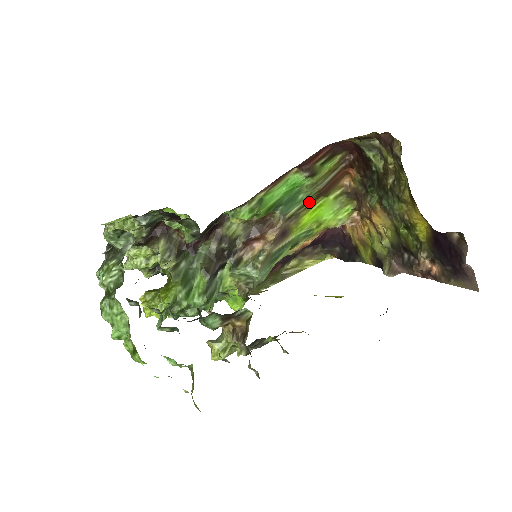
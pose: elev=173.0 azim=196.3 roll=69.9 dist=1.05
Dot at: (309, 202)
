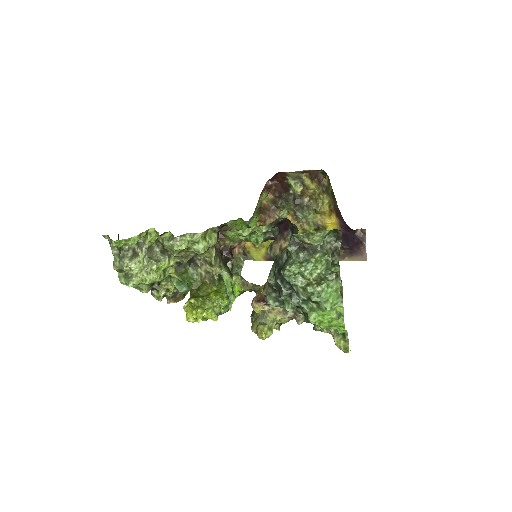
Dot at: occluded
